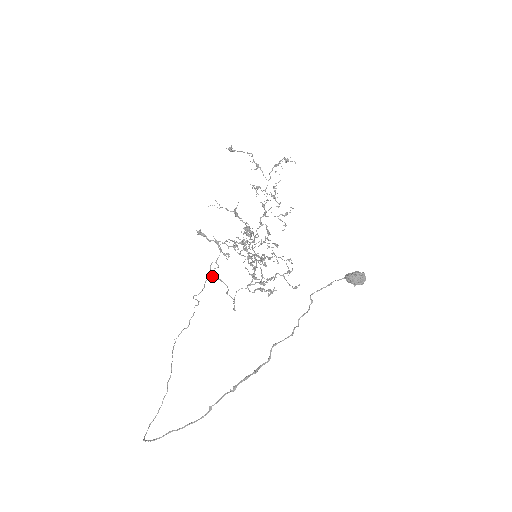
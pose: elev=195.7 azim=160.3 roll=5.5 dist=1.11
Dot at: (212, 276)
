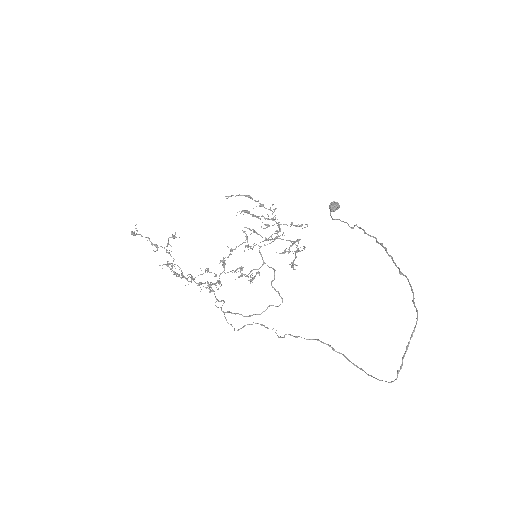
Dot at: occluded
